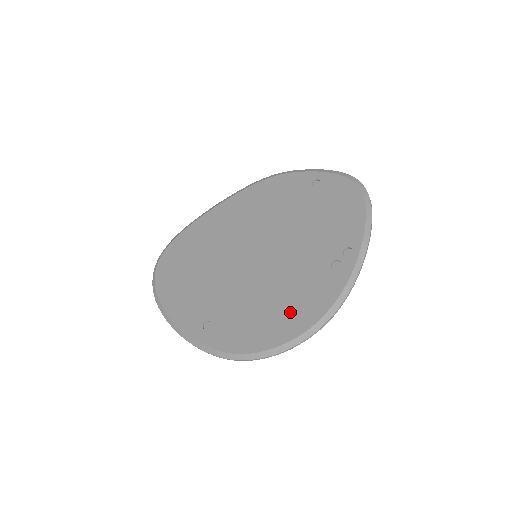
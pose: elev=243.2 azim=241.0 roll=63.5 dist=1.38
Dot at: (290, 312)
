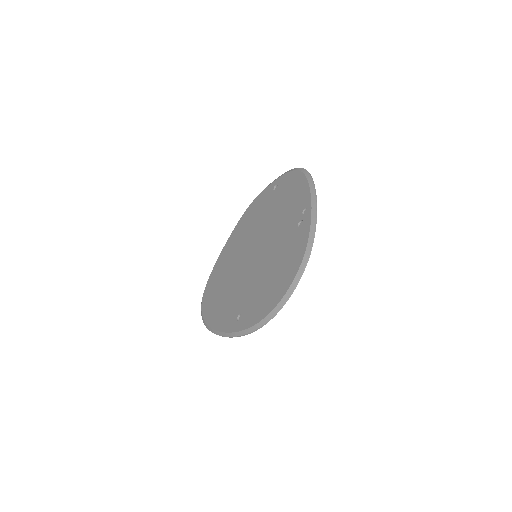
Dot at: (284, 271)
